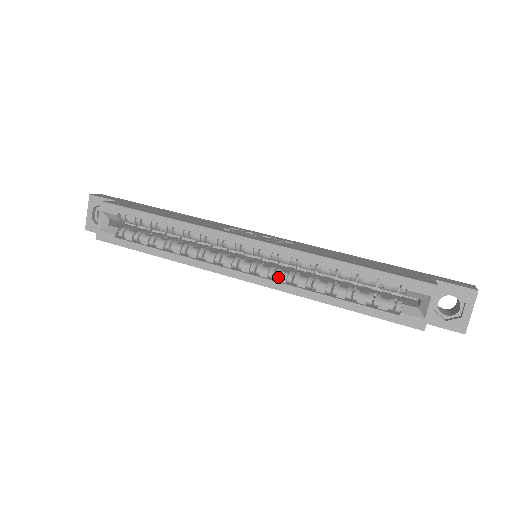
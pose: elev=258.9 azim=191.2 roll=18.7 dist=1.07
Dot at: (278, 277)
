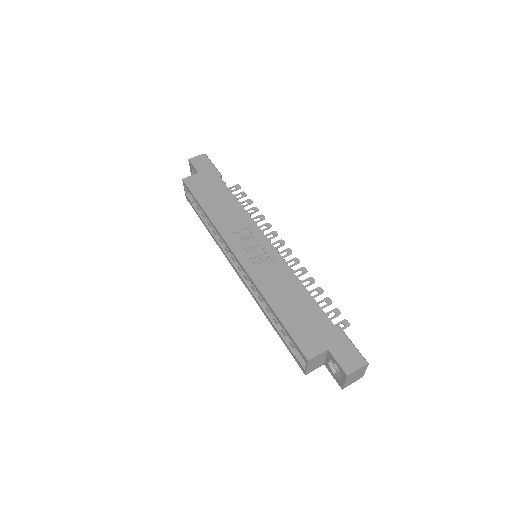
Dot at: (251, 286)
